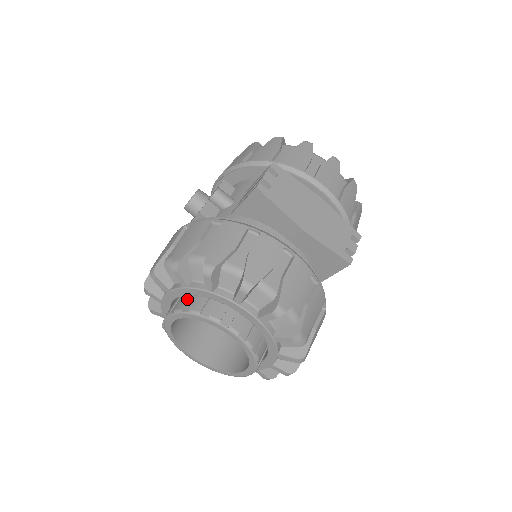
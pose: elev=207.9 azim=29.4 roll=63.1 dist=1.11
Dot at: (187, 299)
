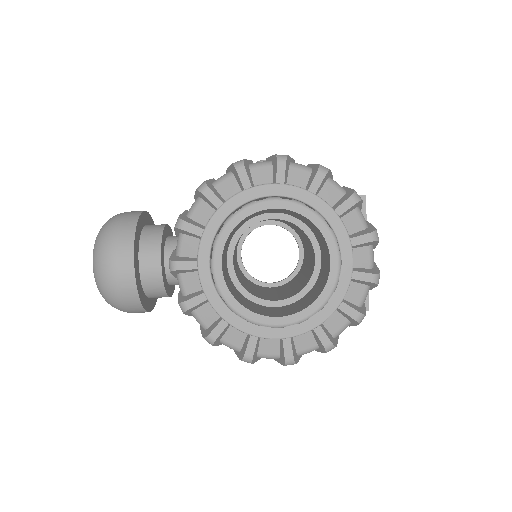
Dot at: occluded
